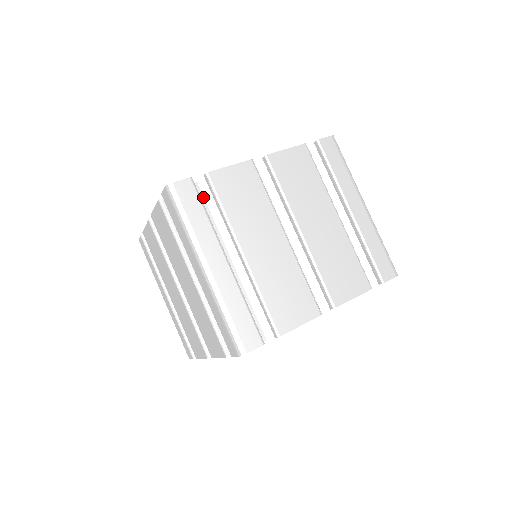
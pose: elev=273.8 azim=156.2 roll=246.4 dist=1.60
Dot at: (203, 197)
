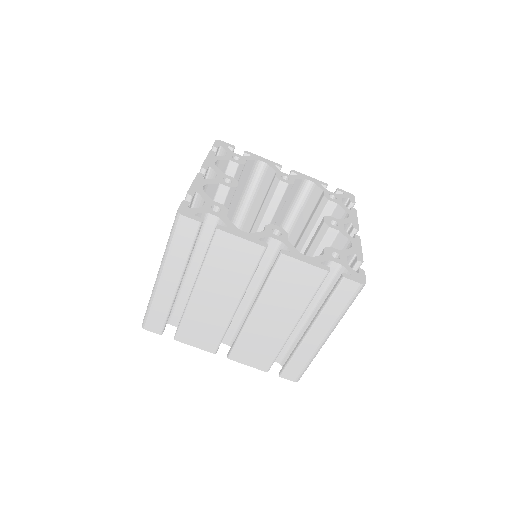
Dot at: (211, 229)
